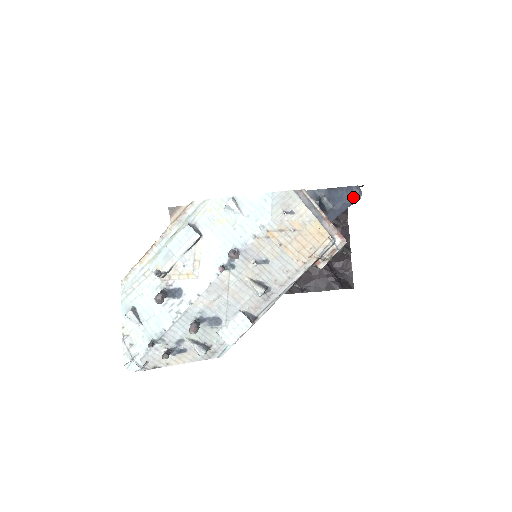
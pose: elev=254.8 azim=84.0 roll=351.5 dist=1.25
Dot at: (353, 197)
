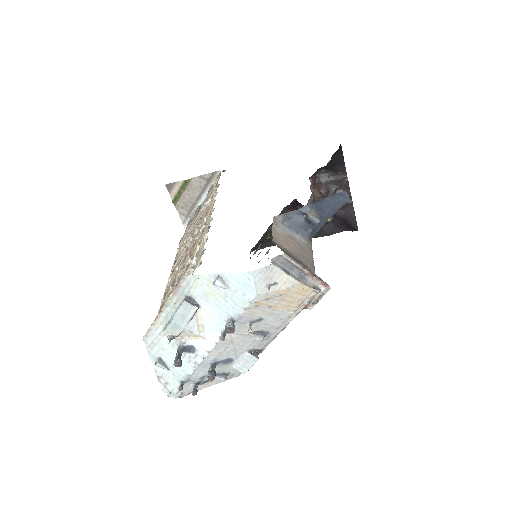
Dot at: (340, 202)
